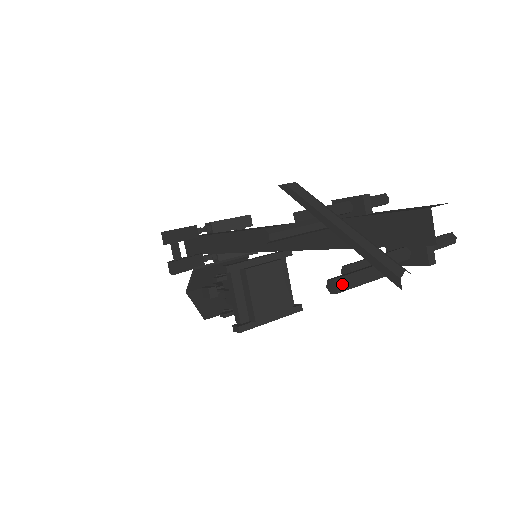
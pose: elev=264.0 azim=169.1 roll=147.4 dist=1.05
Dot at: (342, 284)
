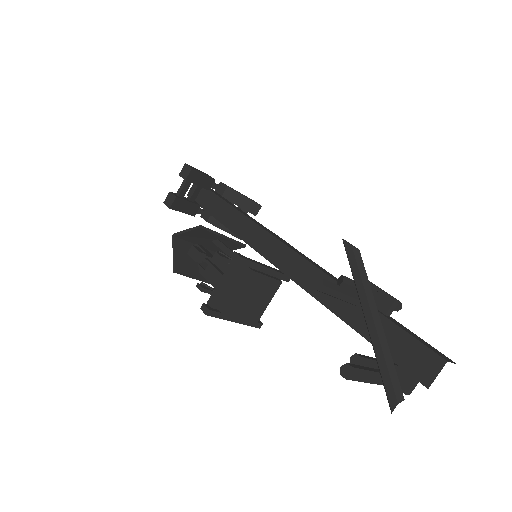
Dot at: (356, 375)
